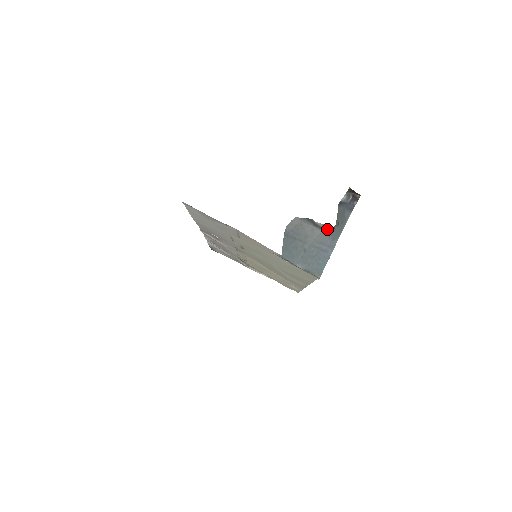
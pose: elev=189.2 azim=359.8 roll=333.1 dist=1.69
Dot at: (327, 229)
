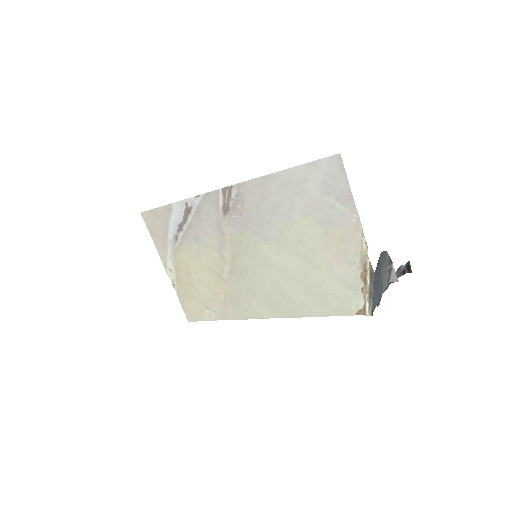
Dot at: (391, 279)
